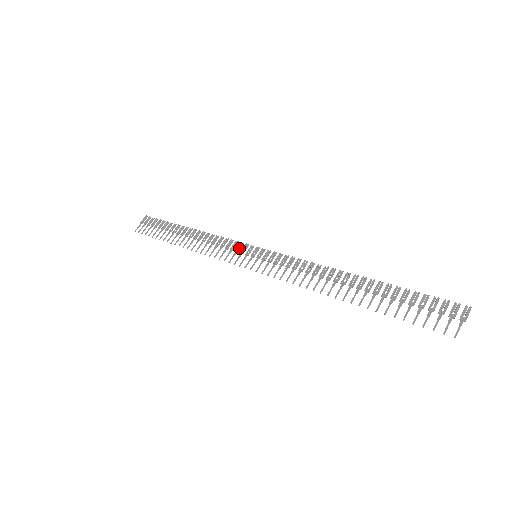
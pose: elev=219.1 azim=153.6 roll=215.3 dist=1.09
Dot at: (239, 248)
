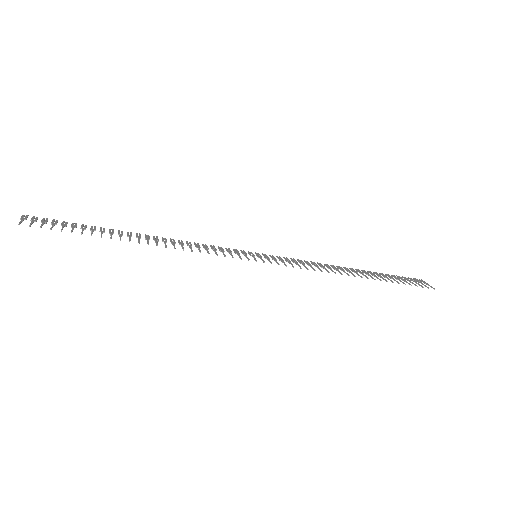
Dot at: (230, 250)
